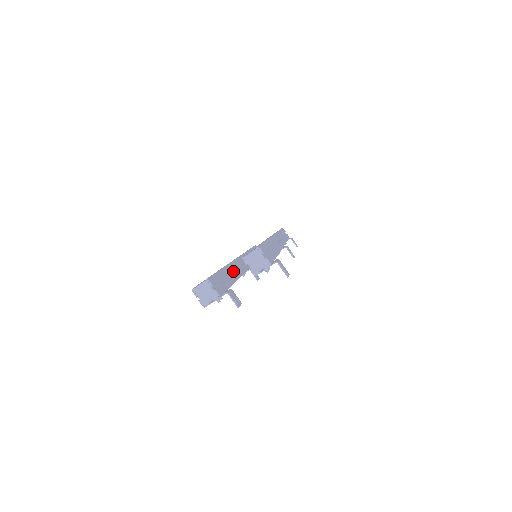
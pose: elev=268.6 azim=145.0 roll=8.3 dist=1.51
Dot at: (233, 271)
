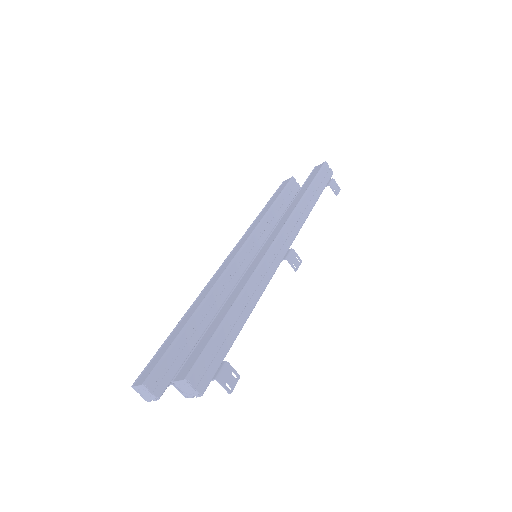
Dot at: (212, 303)
